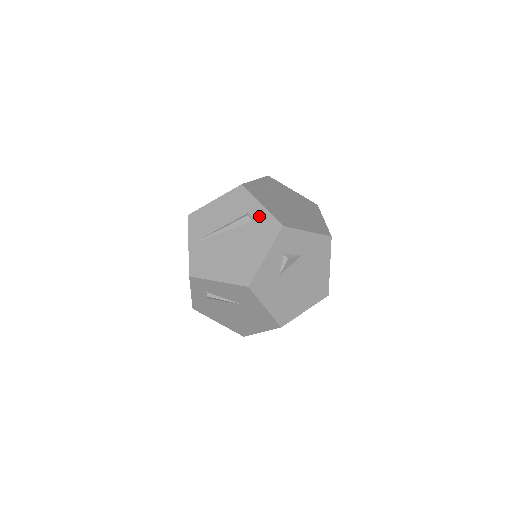
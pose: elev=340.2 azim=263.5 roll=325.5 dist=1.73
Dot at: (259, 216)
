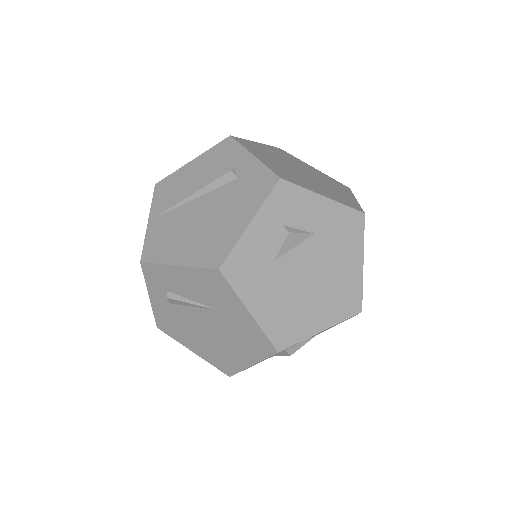
Dot at: (248, 170)
